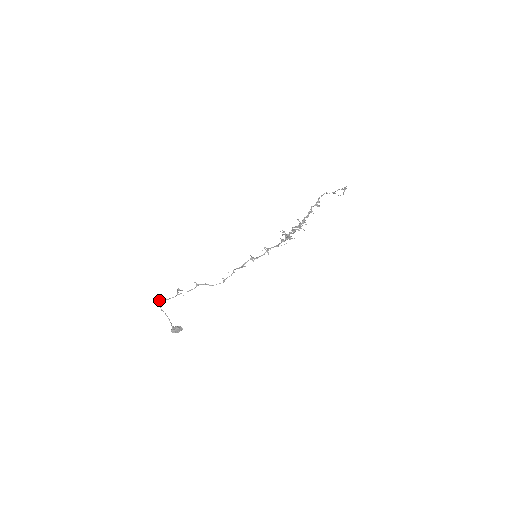
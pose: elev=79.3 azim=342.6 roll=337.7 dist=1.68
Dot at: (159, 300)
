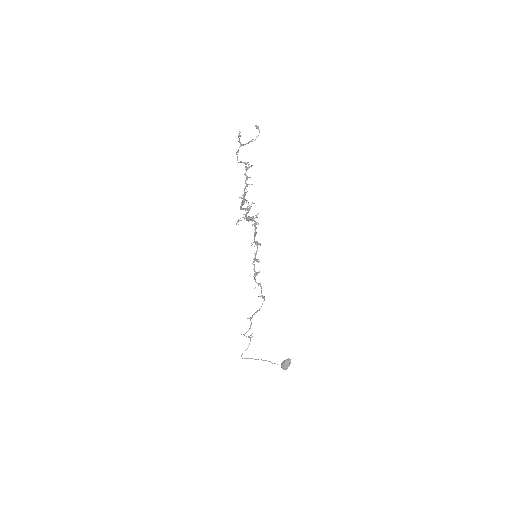
Dot at: (241, 355)
